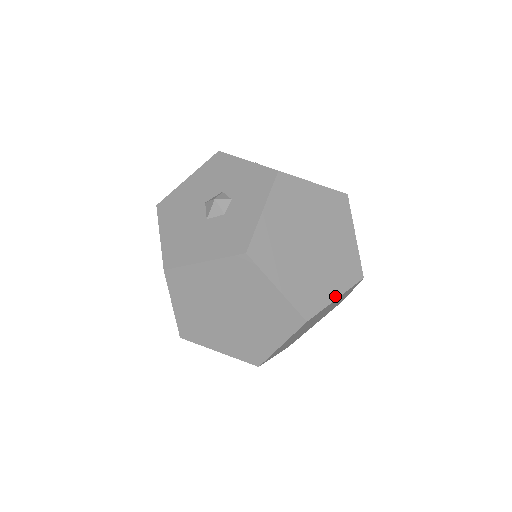
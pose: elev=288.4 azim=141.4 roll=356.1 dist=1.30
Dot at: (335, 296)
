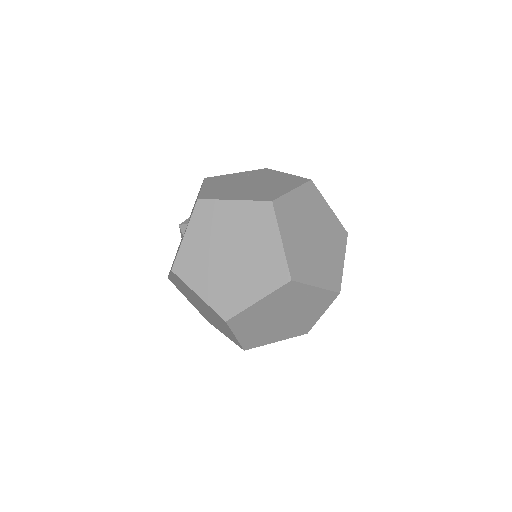
Dot at: (256, 299)
